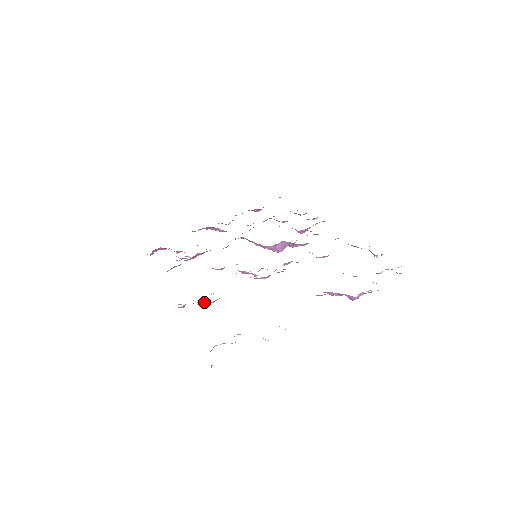
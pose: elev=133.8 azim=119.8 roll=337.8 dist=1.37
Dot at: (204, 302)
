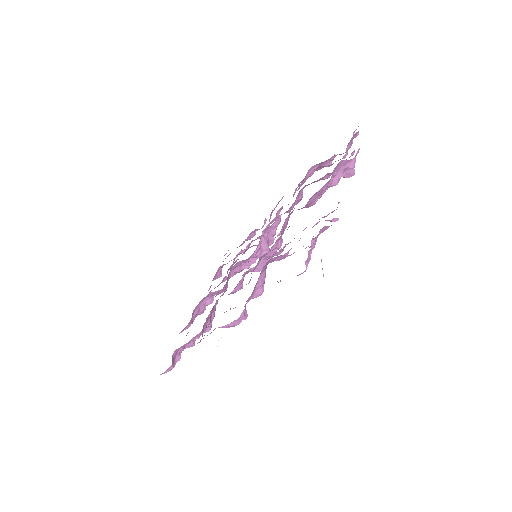
Dot at: (258, 278)
